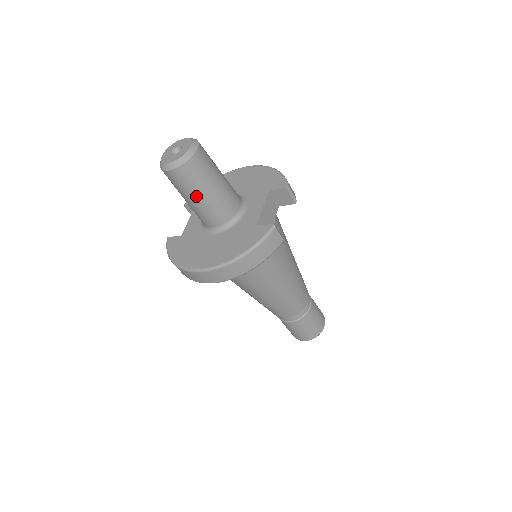
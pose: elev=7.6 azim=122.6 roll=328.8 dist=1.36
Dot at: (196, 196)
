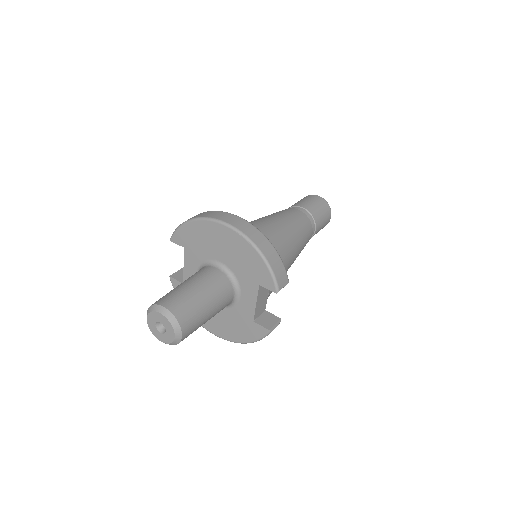
Dot at: occluded
